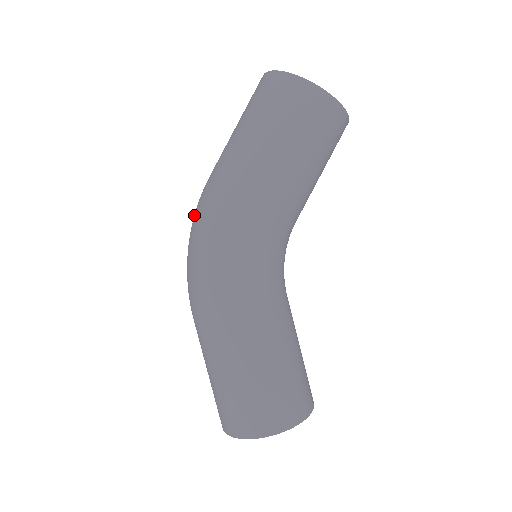
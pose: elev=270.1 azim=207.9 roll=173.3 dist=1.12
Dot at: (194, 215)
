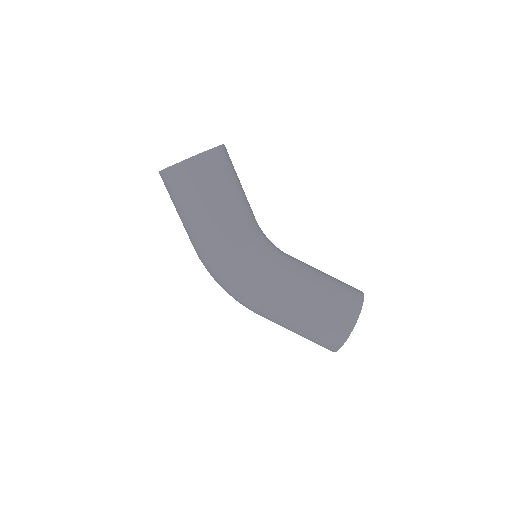
Dot at: occluded
